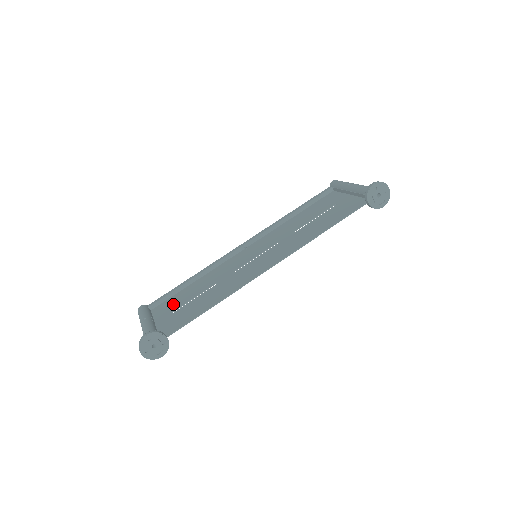
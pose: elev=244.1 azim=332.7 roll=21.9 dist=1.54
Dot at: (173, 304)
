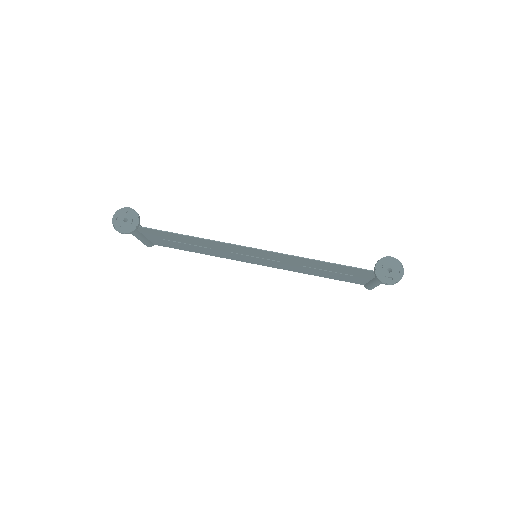
Dot at: occluded
